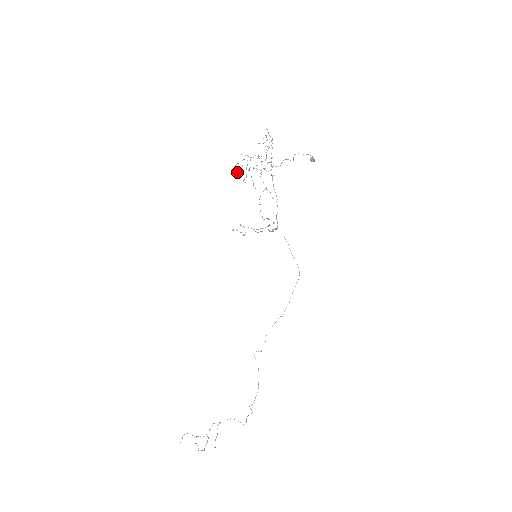
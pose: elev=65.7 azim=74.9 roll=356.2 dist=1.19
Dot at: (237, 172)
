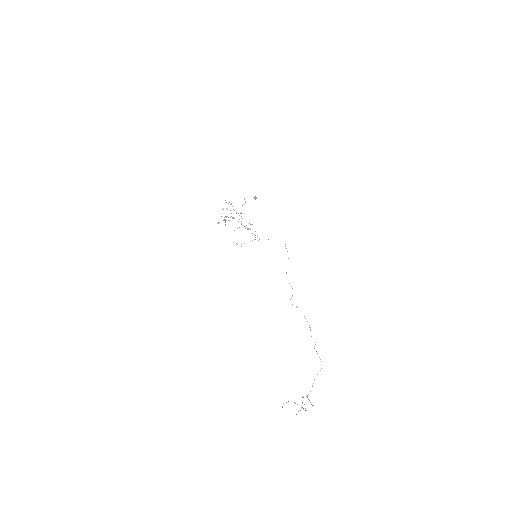
Dot at: occluded
